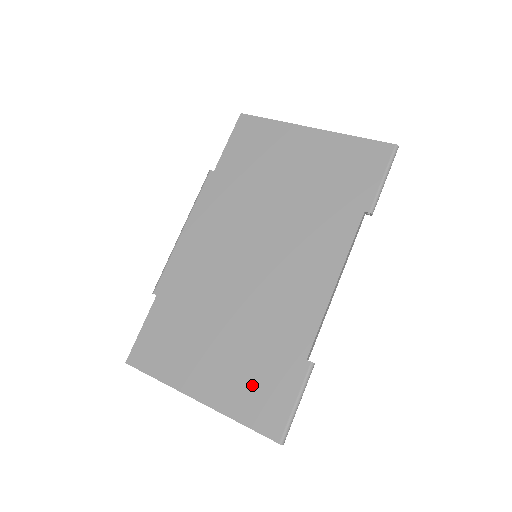
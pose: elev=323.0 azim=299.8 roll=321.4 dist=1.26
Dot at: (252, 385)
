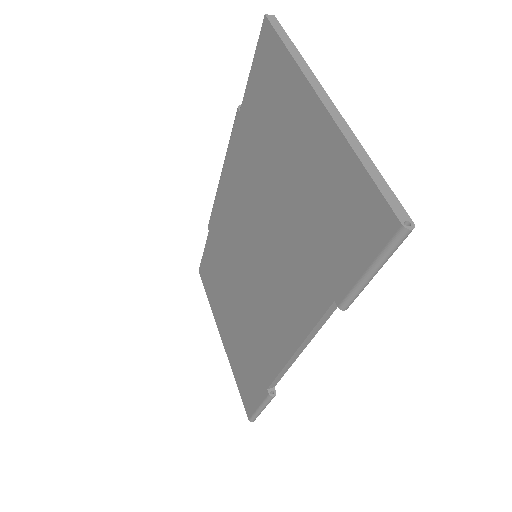
Dot at: (242, 366)
